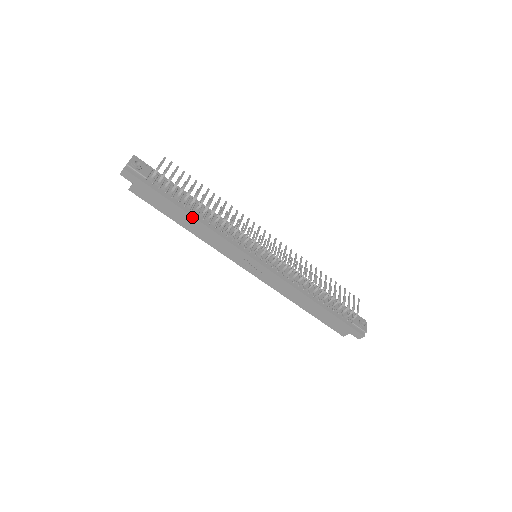
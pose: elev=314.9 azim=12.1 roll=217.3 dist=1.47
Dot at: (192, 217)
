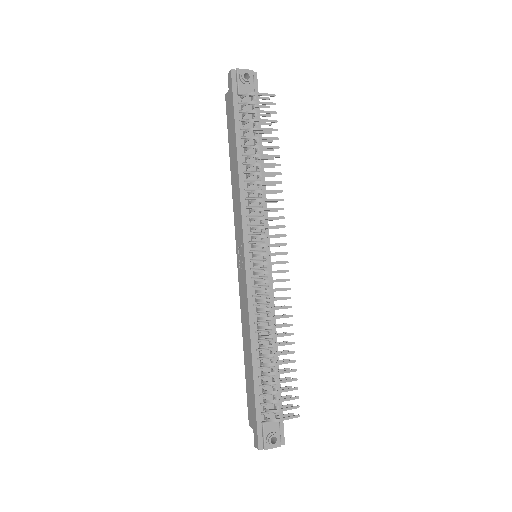
Dot at: (237, 160)
